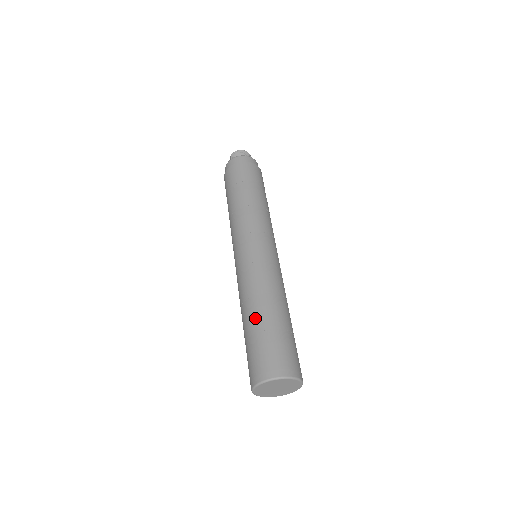
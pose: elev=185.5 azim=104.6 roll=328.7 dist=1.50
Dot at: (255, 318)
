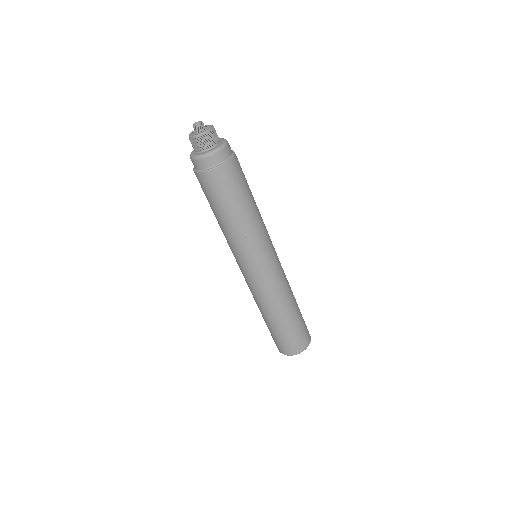
Dot at: (282, 321)
